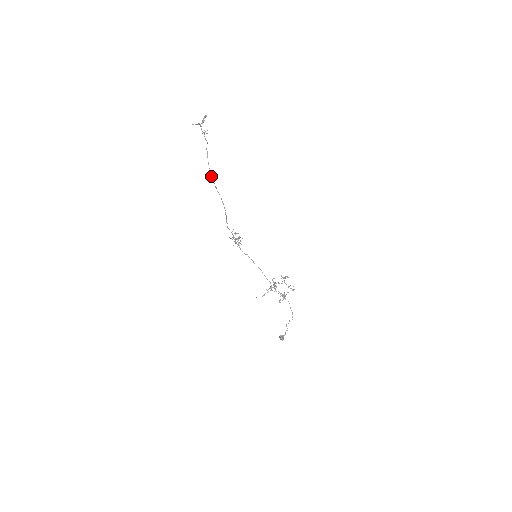
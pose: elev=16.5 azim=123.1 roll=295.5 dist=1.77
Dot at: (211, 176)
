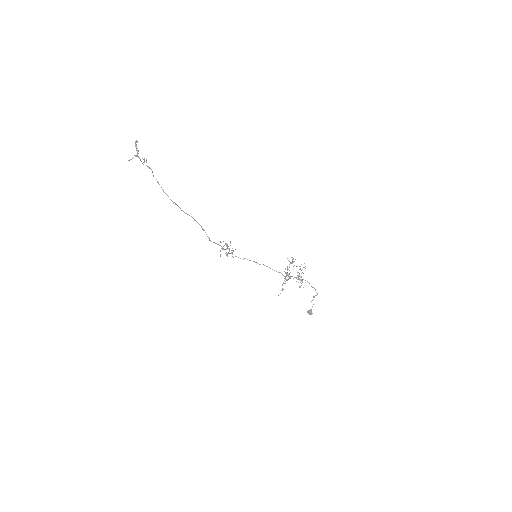
Dot at: (173, 202)
